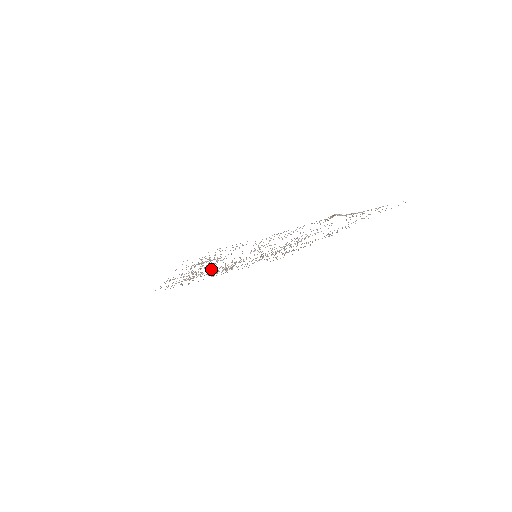
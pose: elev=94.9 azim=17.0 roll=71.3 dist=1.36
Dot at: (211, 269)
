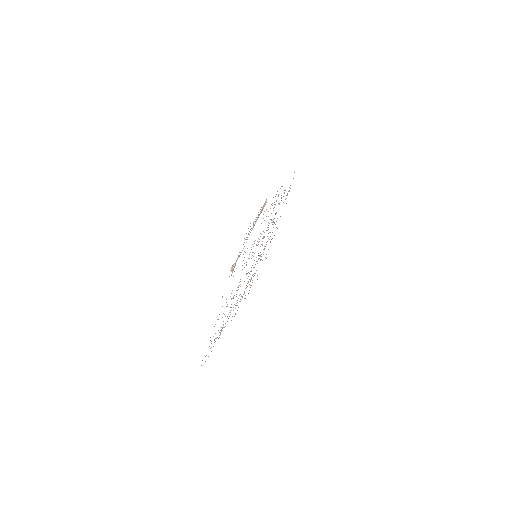
Dot at: occluded
